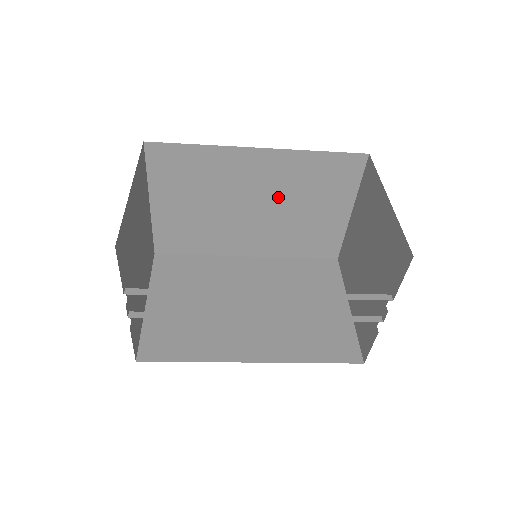
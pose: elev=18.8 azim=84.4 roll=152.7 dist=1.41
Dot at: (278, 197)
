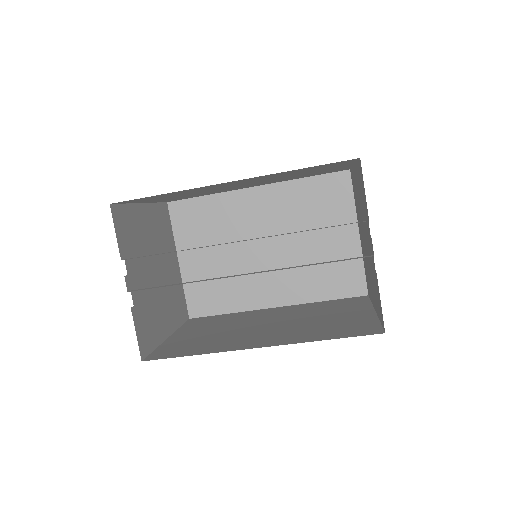
Dot at: (285, 231)
